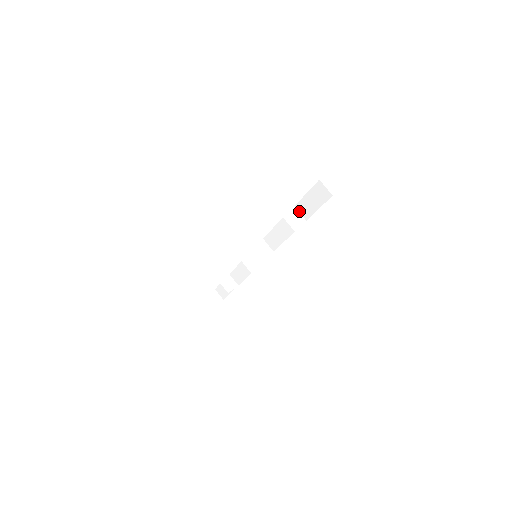
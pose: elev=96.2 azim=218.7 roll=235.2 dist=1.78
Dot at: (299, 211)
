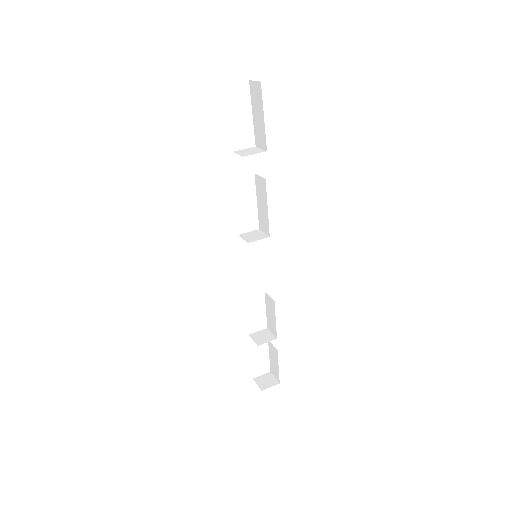
Dot at: (259, 147)
